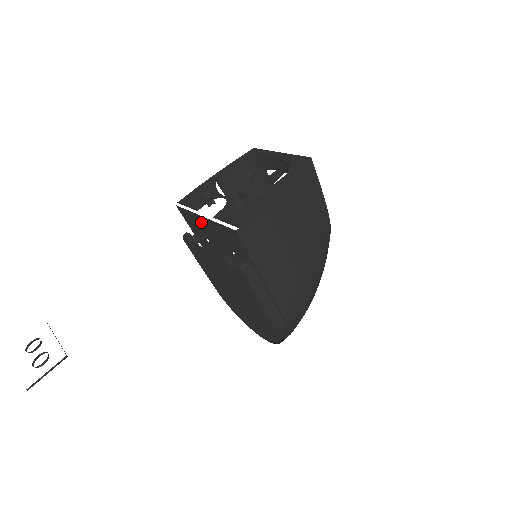
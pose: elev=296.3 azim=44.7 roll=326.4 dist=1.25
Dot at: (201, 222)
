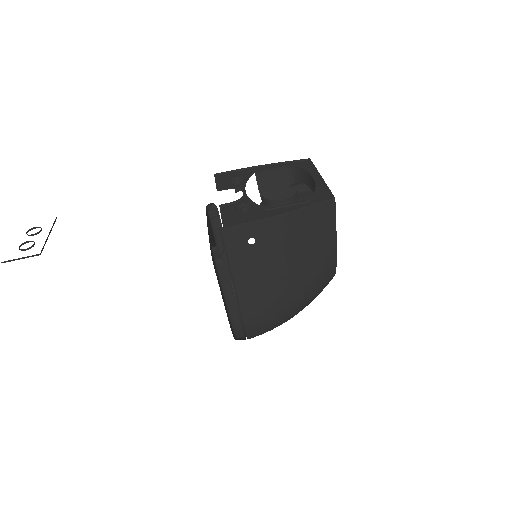
Dot at: occluded
